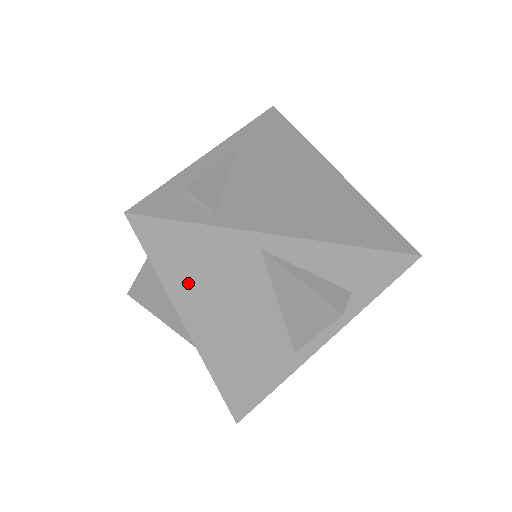
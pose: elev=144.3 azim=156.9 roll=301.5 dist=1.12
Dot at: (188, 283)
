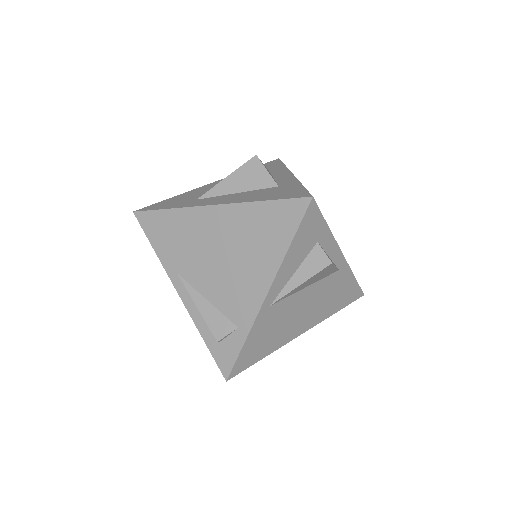
Dot at: (275, 341)
